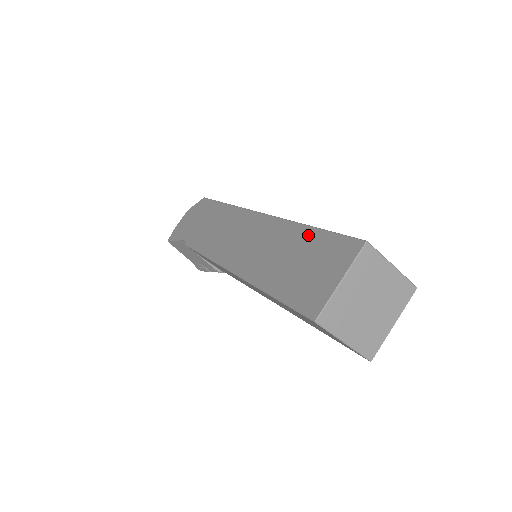
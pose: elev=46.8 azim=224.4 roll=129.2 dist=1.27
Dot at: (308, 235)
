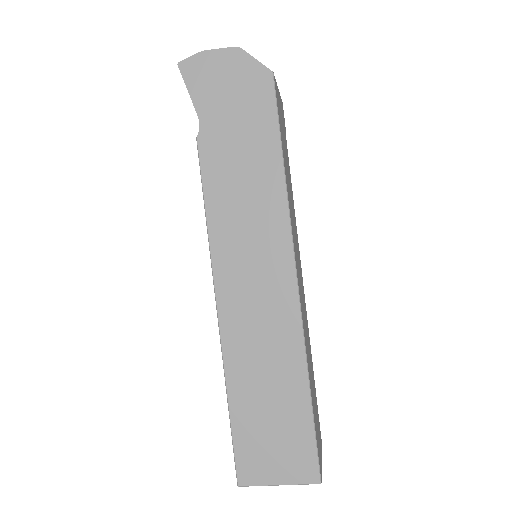
Dot at: (301, 403)
